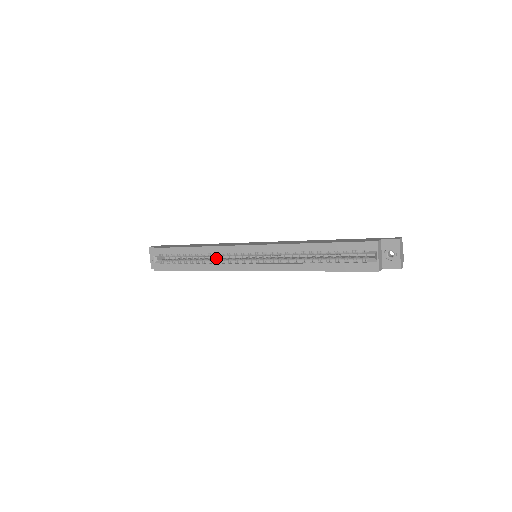
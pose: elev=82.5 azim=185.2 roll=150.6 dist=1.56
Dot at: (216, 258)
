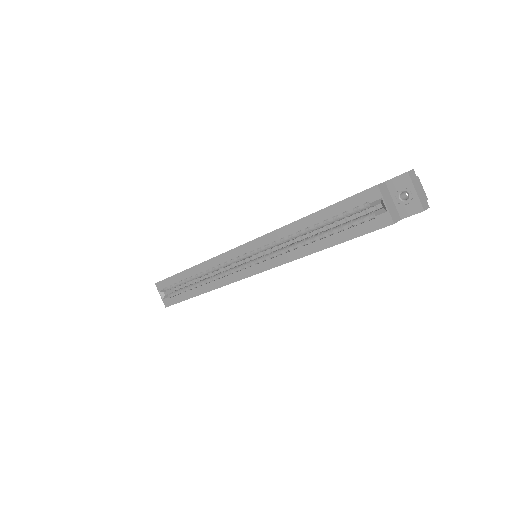
Dot at: occluded
